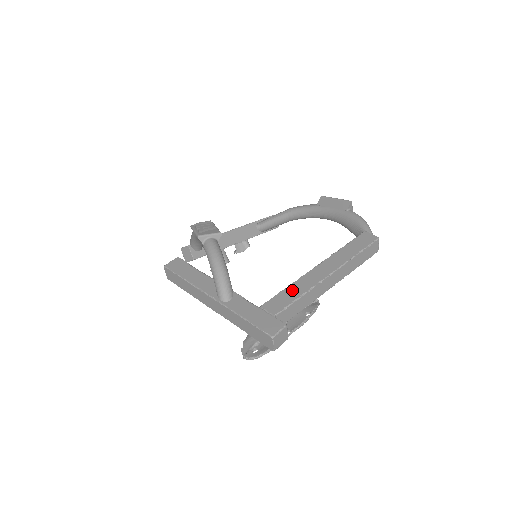
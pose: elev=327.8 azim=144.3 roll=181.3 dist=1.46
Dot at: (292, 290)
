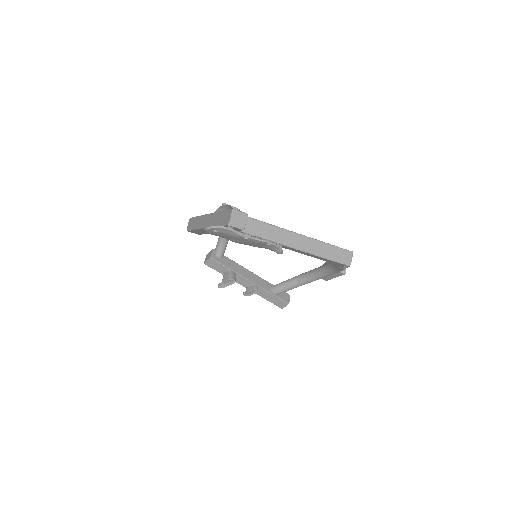
Dot at: occluded
